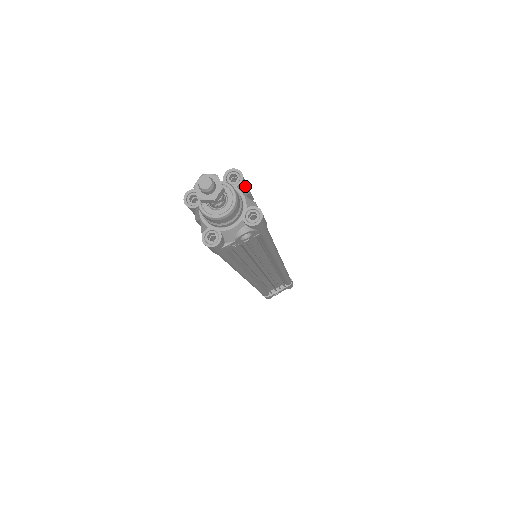
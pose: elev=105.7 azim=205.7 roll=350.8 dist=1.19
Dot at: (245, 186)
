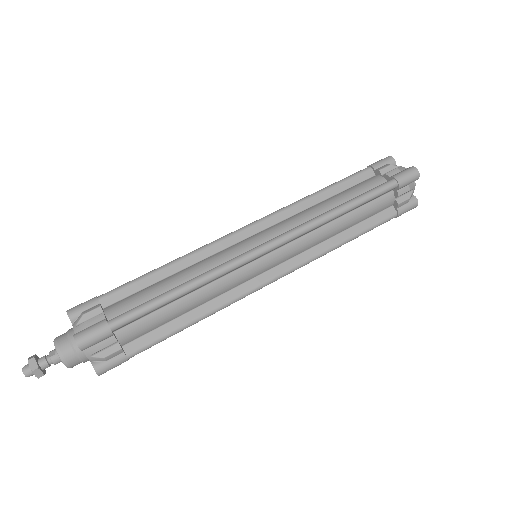
Dot at: (97, 343)
